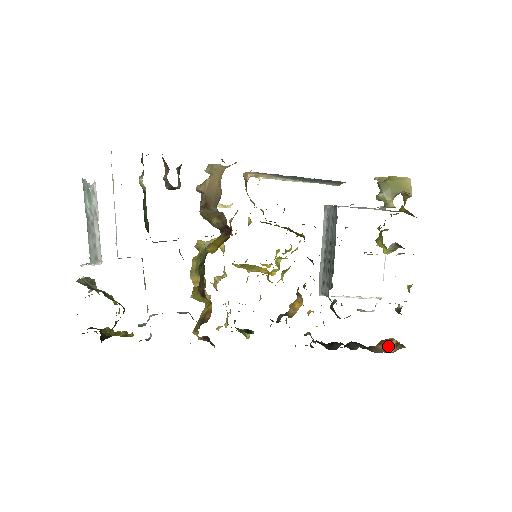
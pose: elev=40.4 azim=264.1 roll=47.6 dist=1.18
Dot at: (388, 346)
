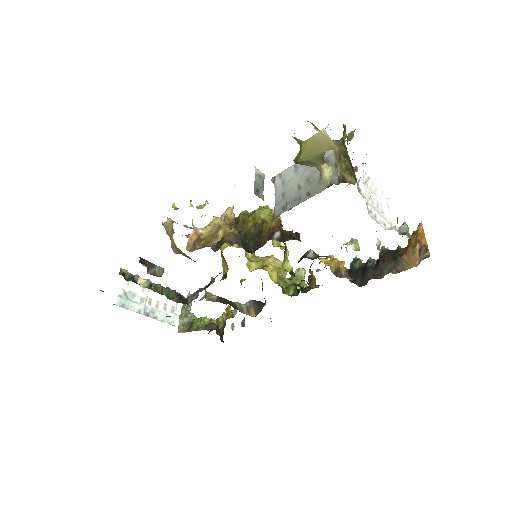
Dot at: (412, 256)
